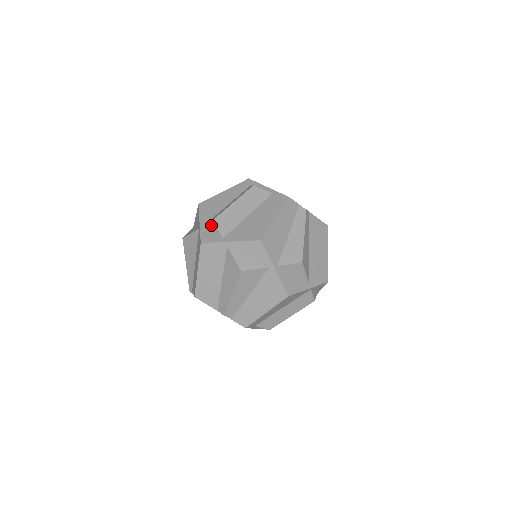
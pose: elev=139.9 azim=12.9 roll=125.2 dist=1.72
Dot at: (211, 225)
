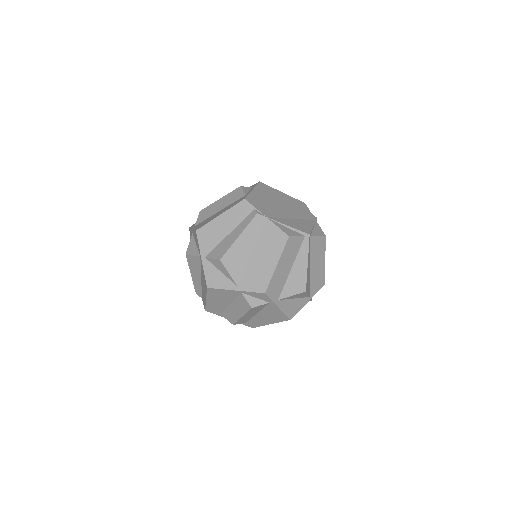
Dot at: occluded
